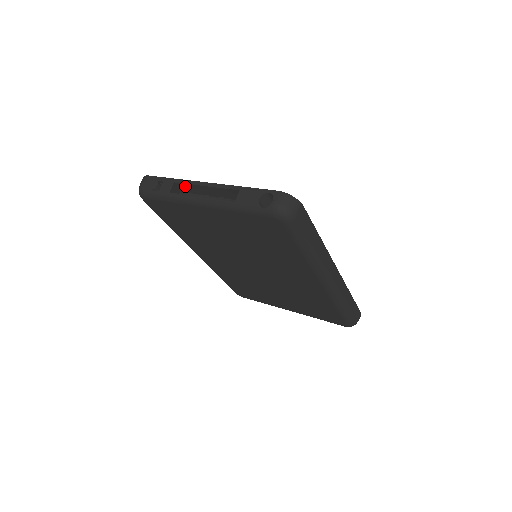
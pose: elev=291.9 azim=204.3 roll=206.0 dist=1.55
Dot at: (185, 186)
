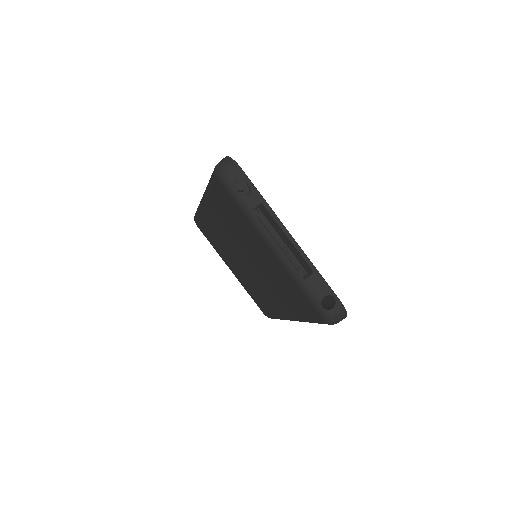
Dot at: (268, 214)
